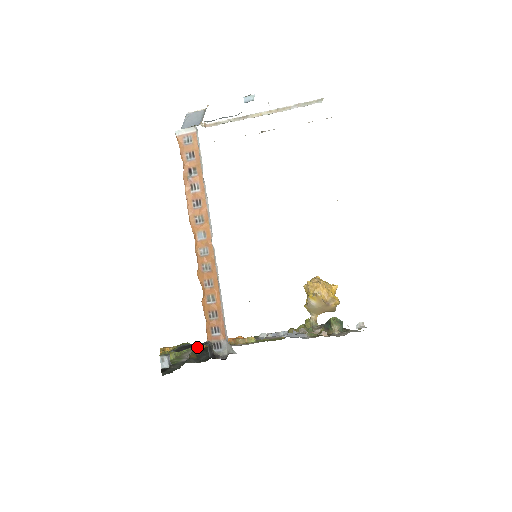
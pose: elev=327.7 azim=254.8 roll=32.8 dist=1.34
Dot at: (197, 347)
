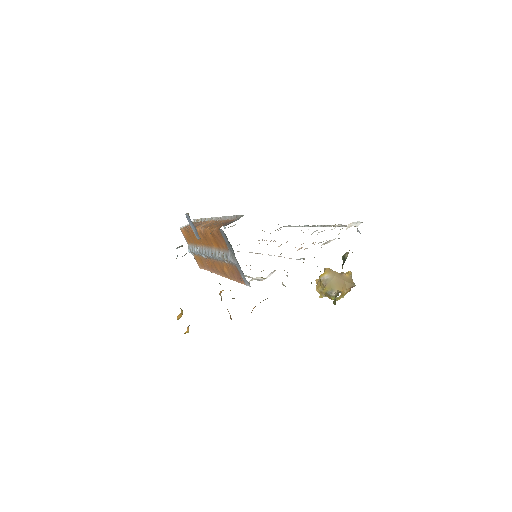
Dot at: occluded
